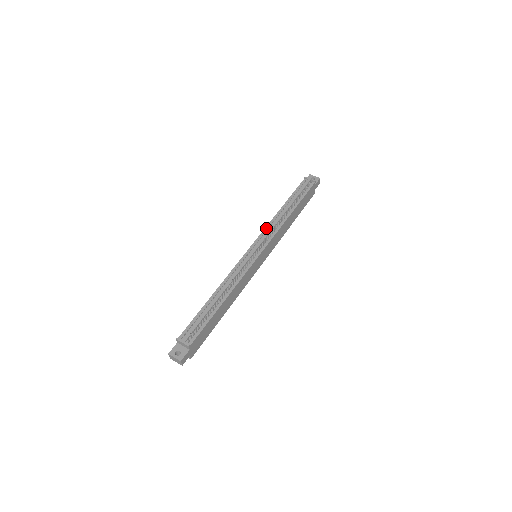
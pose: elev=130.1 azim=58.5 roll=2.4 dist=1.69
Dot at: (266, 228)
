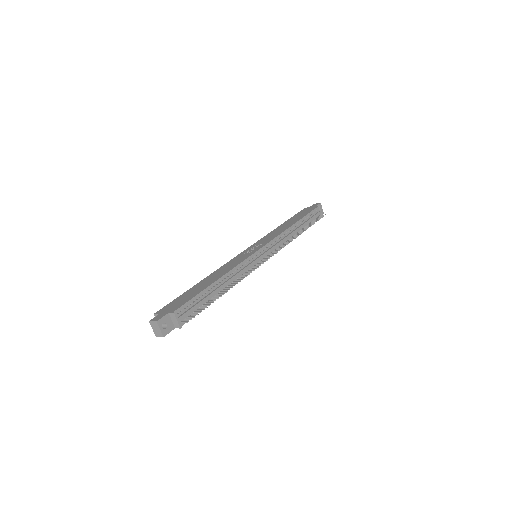
Dot at: (278, 237)
